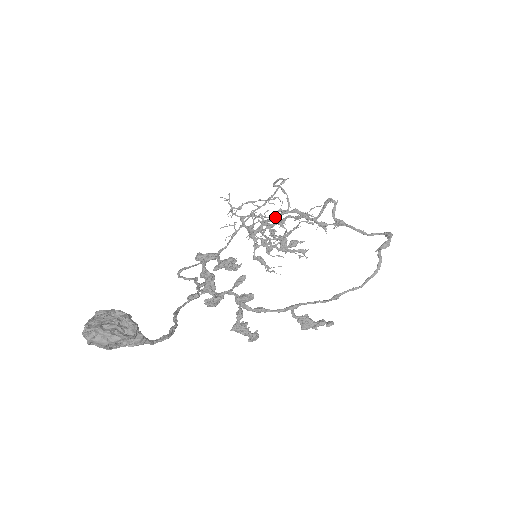
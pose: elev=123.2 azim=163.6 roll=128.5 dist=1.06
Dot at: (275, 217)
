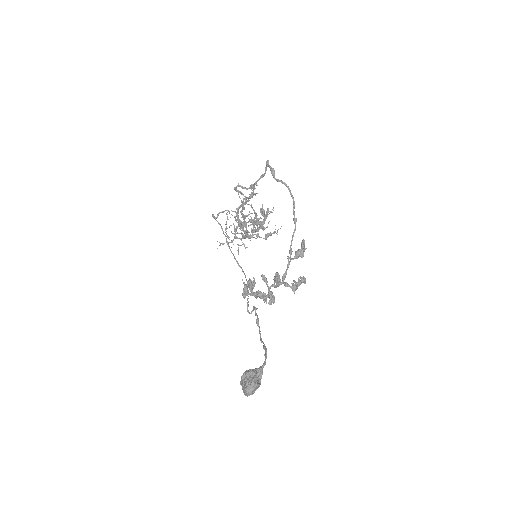
Dot at: (239, 223)
